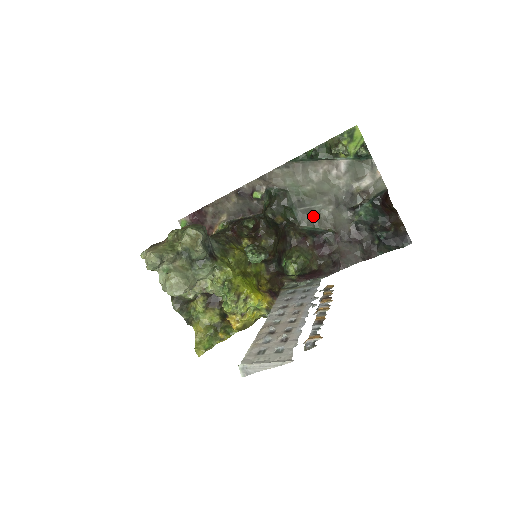
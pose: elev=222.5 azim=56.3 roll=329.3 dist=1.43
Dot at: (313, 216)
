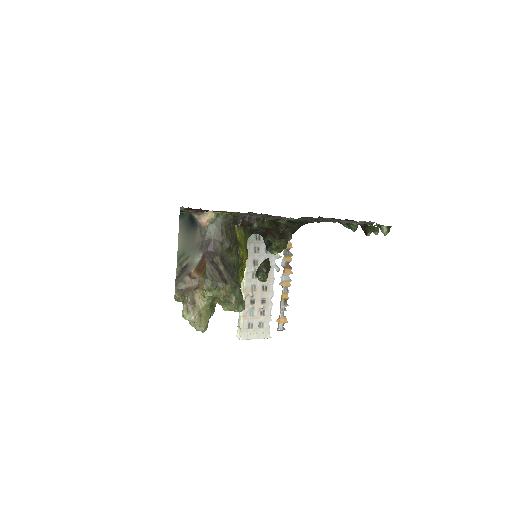
Dot at: occluded
